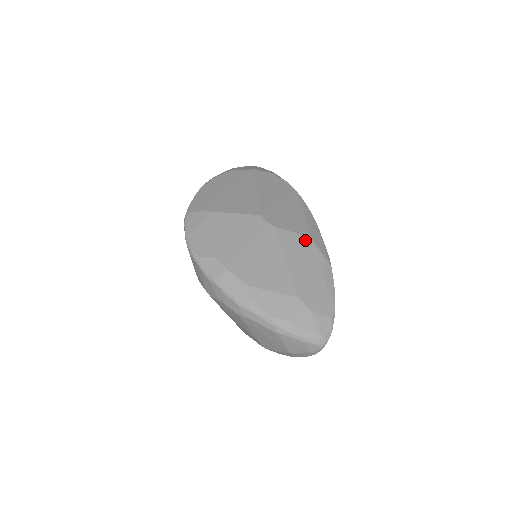
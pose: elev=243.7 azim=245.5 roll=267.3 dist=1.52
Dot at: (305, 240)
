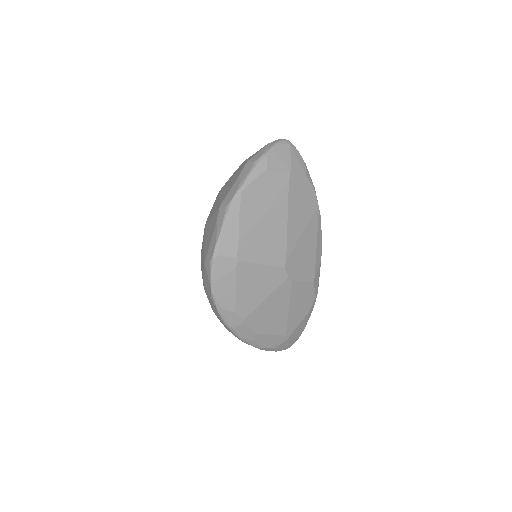
Dot at: (309, 286)
